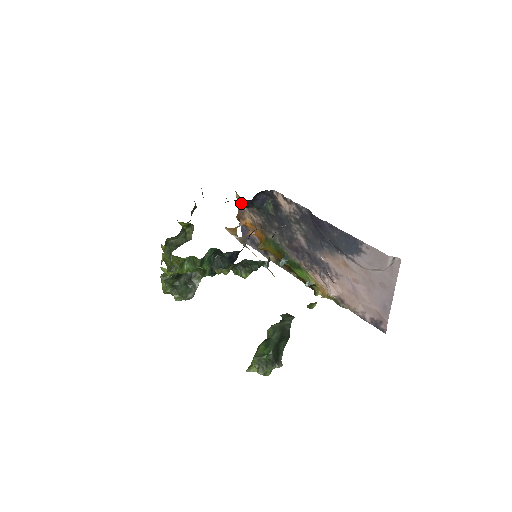
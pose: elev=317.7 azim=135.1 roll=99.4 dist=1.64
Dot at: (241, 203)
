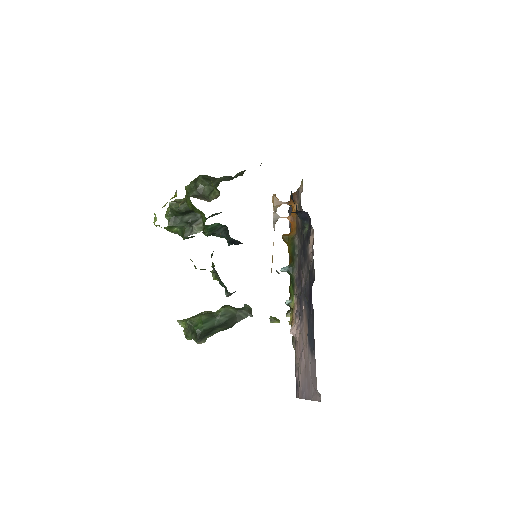
Dot at: occluded
